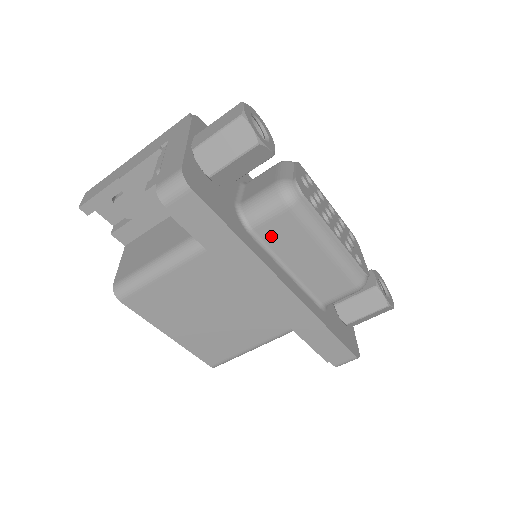
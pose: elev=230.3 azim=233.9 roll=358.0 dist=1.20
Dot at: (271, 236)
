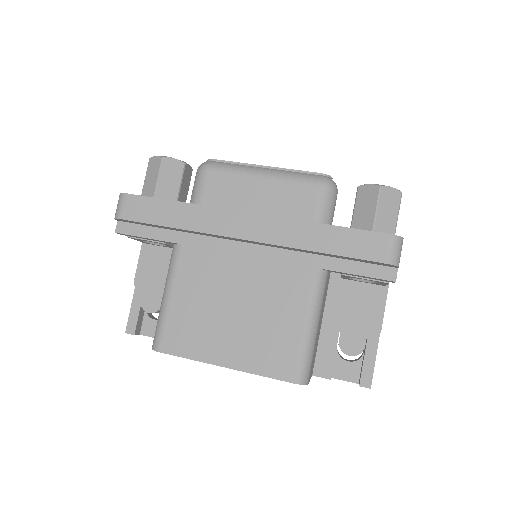
Dot at: (216, 199)
